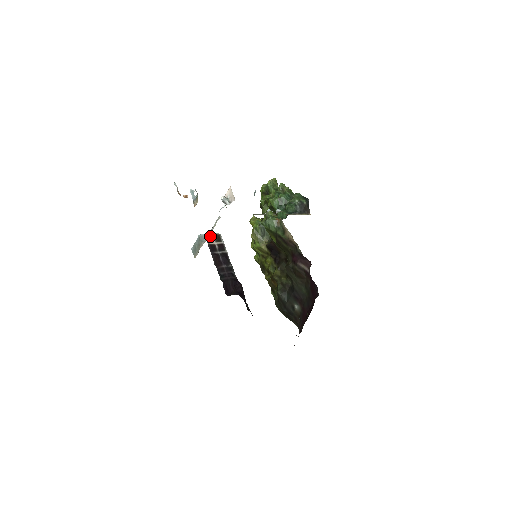
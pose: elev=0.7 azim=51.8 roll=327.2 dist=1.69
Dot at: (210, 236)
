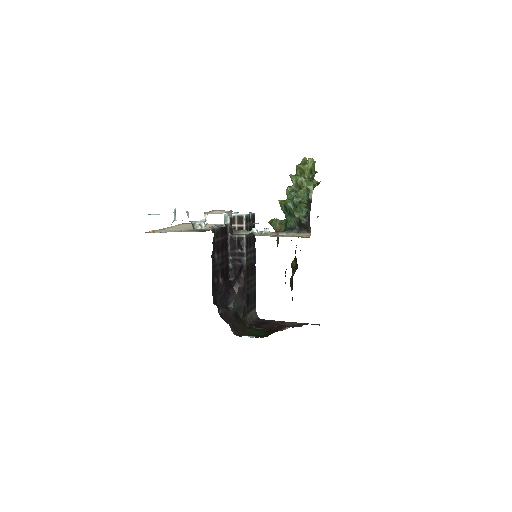
Dot at: (233, 217)
